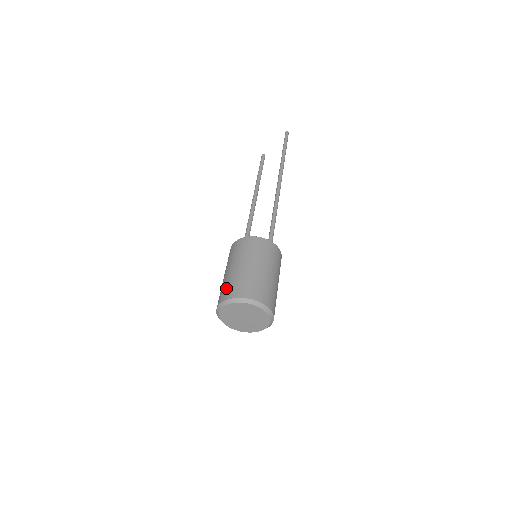
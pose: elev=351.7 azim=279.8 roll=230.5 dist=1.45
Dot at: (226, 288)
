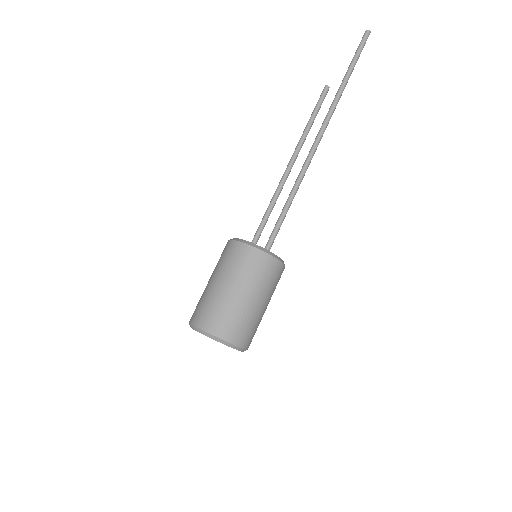
Dot at: occluded
